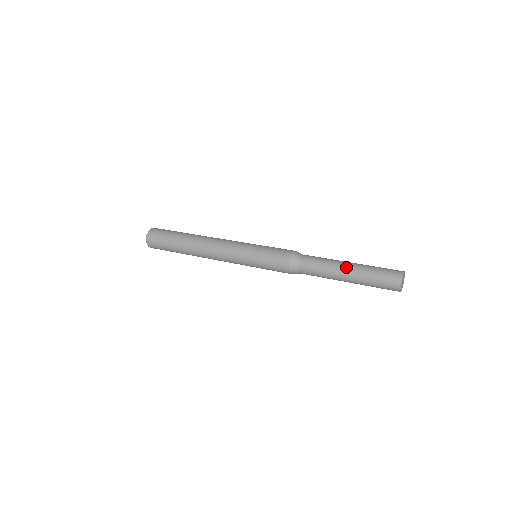
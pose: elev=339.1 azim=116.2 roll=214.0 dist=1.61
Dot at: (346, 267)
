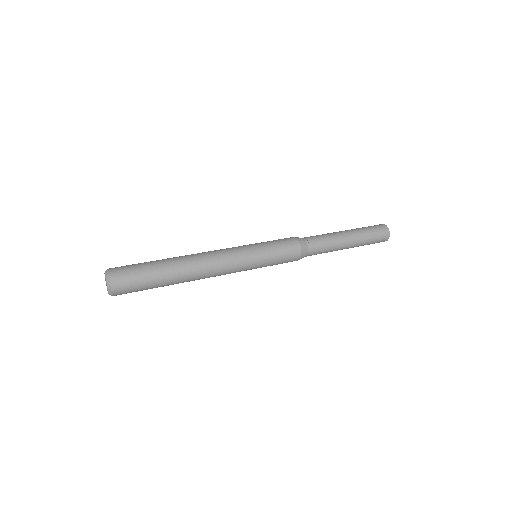
Dot at: (347, 235)
